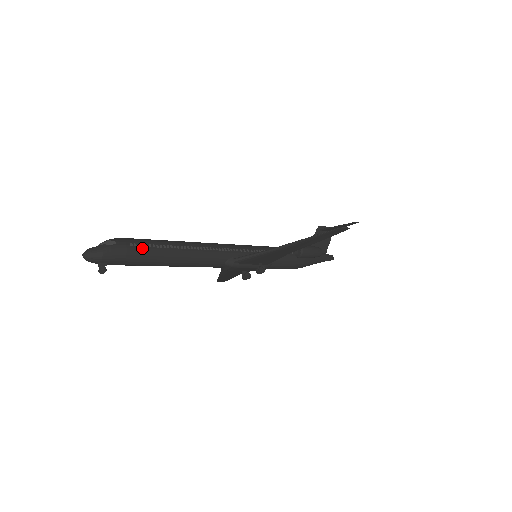
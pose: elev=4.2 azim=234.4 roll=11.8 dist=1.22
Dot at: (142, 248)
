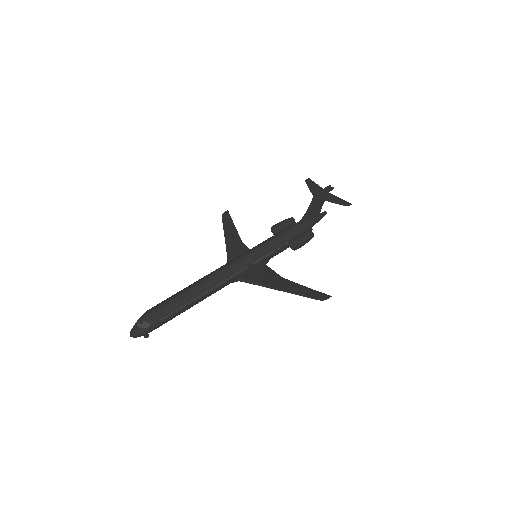
Dot at: (169, 317)
